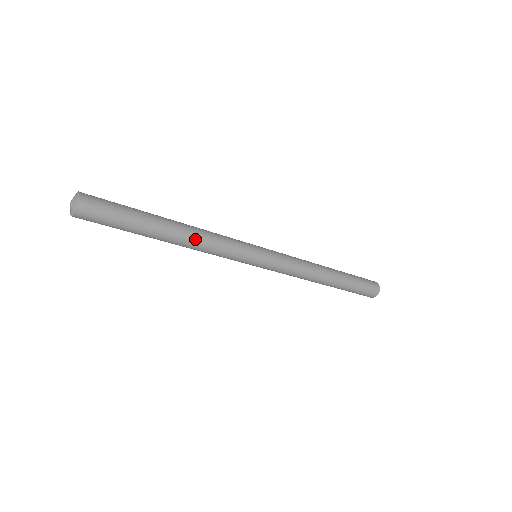
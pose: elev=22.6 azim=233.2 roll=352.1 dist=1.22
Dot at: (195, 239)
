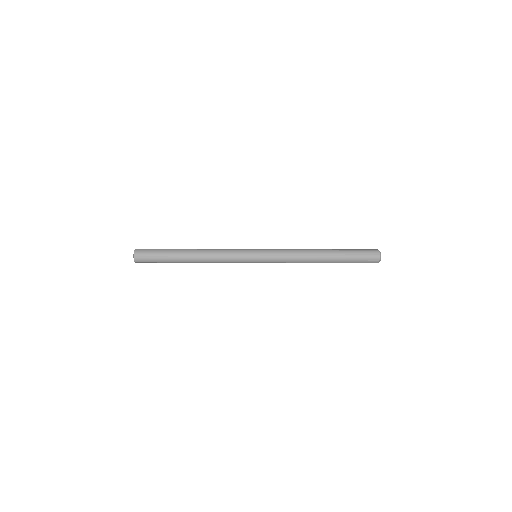
Dot at: (205, 261)
